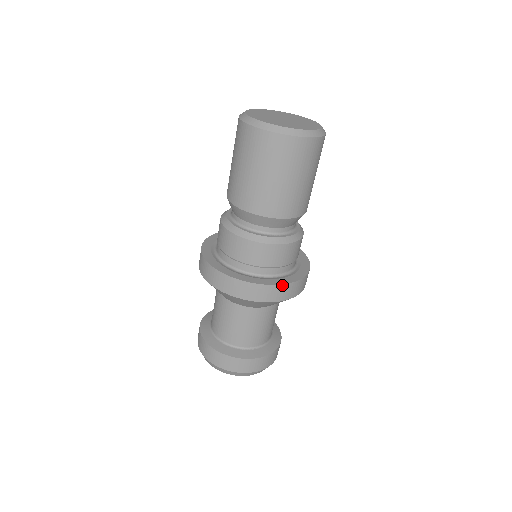
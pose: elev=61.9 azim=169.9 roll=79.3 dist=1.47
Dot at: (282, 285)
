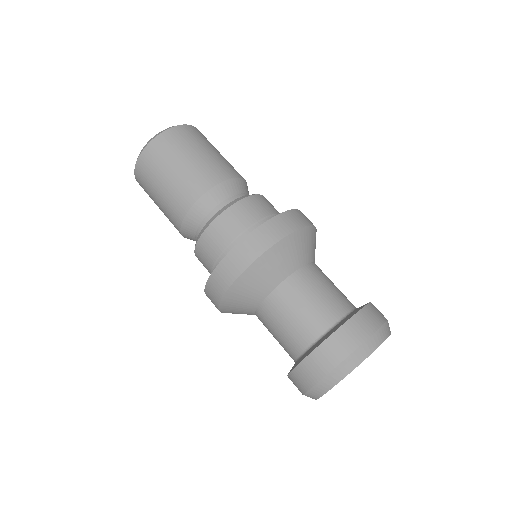
Dot at: (283, 213)
